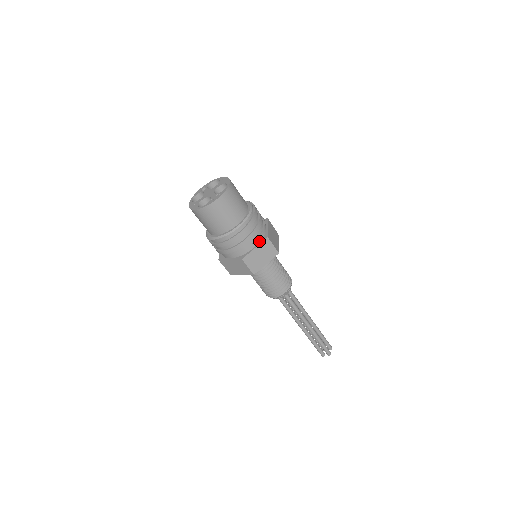
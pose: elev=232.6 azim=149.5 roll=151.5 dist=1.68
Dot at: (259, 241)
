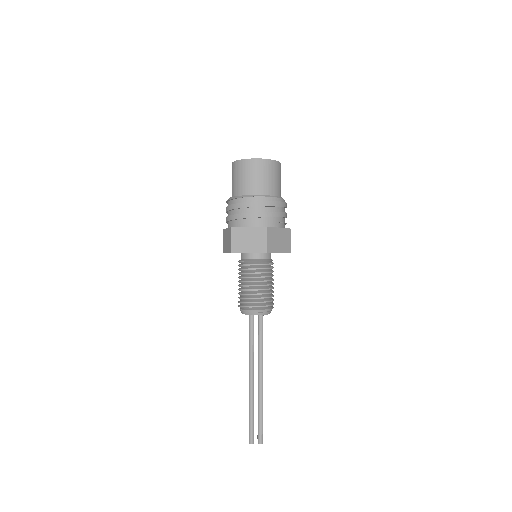
Dot at: (282, 227)
